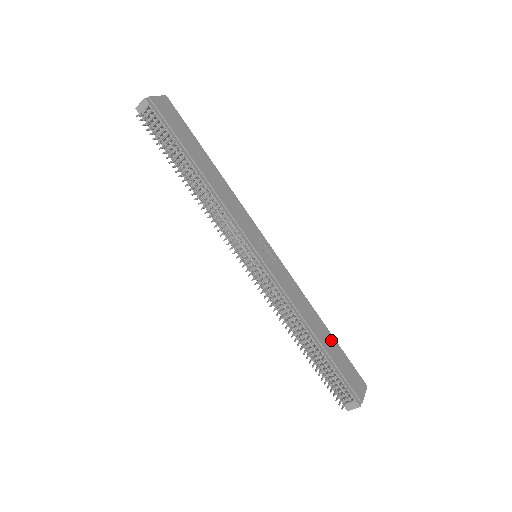
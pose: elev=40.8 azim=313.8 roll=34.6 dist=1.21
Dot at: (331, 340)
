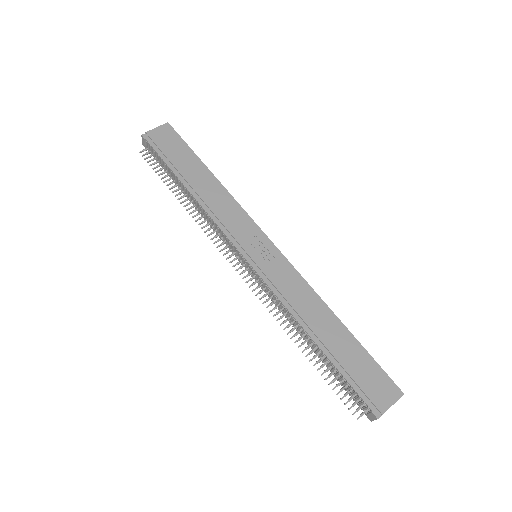
Dot at: (347, 339)
